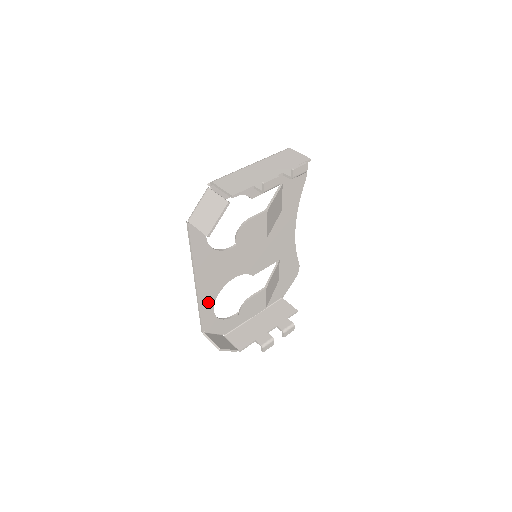
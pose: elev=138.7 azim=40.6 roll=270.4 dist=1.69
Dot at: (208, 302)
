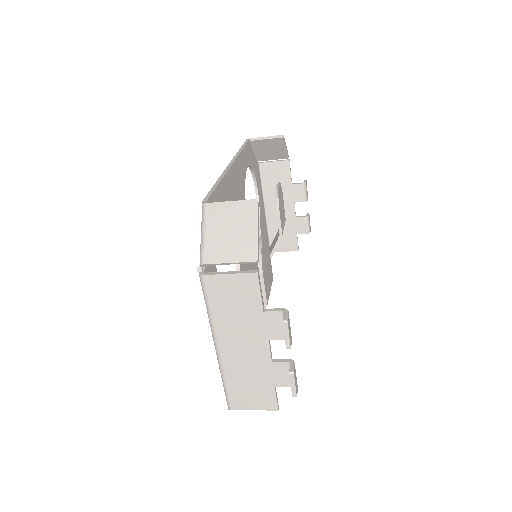
Dot at: (224, 196)
